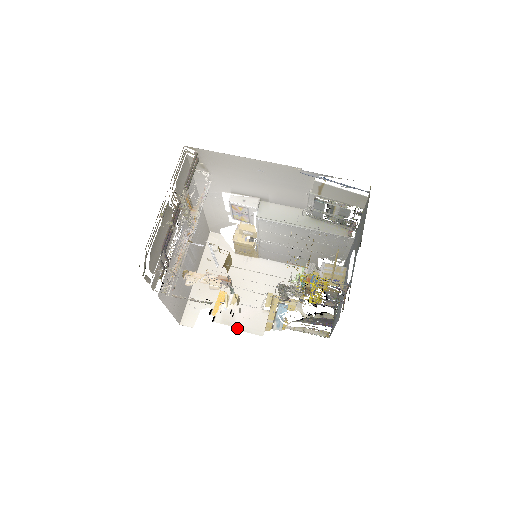
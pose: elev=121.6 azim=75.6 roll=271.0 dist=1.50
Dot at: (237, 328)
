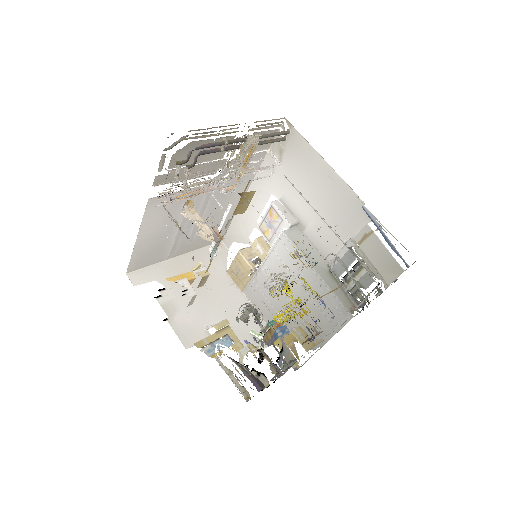
Dot at: (171, 322)
